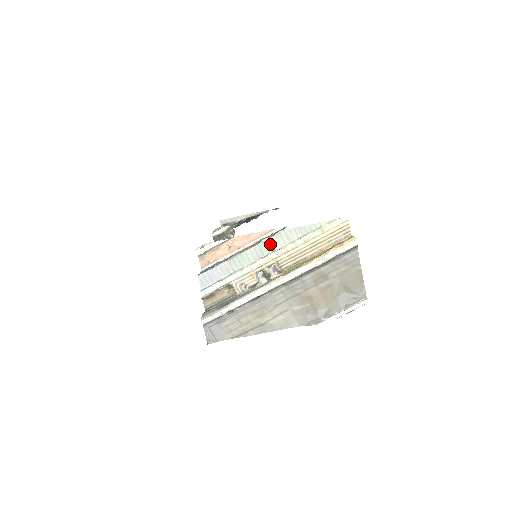
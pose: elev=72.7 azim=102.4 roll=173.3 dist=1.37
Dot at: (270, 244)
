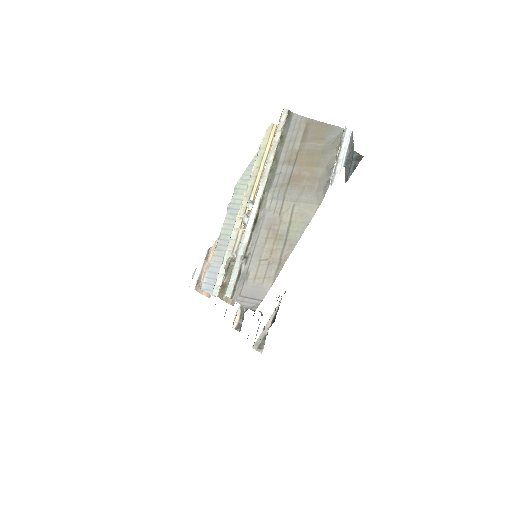
Dot at: (236, 203)
